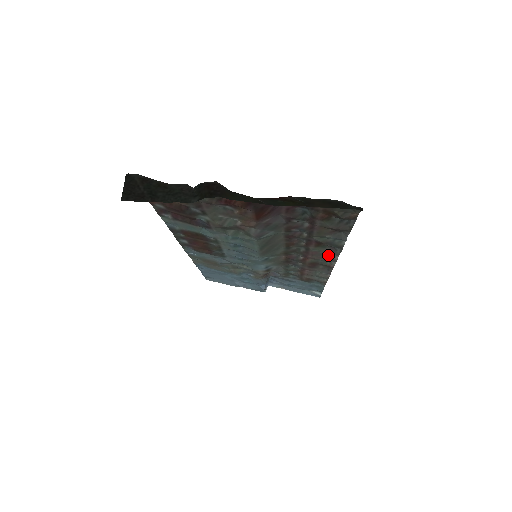
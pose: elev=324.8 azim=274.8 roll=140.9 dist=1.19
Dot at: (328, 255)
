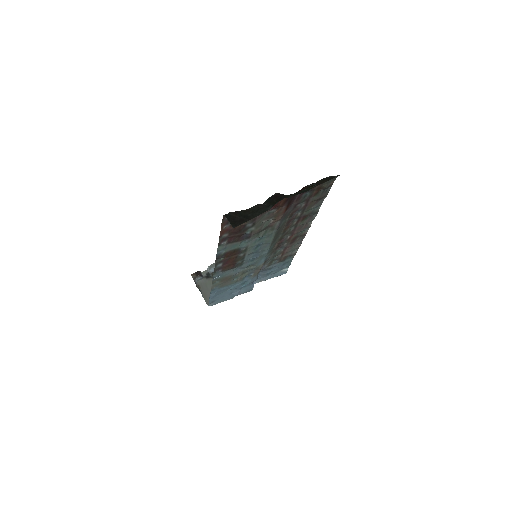
Dot at: (306, 225)
